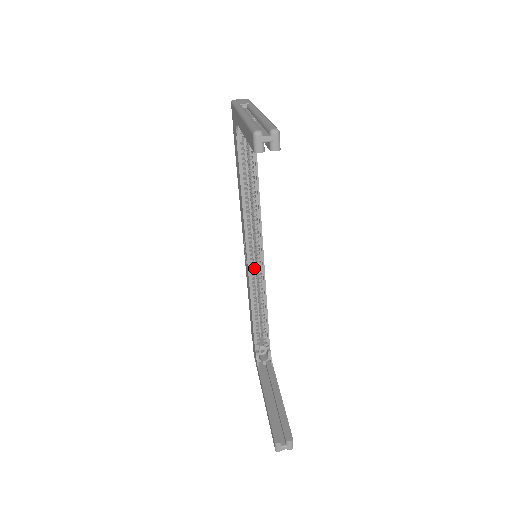
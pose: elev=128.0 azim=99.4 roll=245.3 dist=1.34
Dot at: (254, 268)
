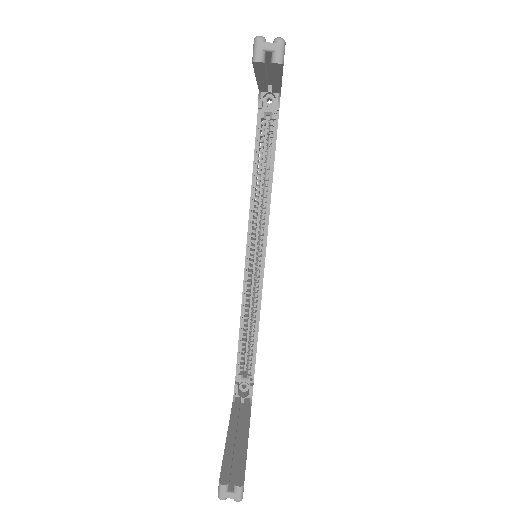
Dot at: (253, 277)
